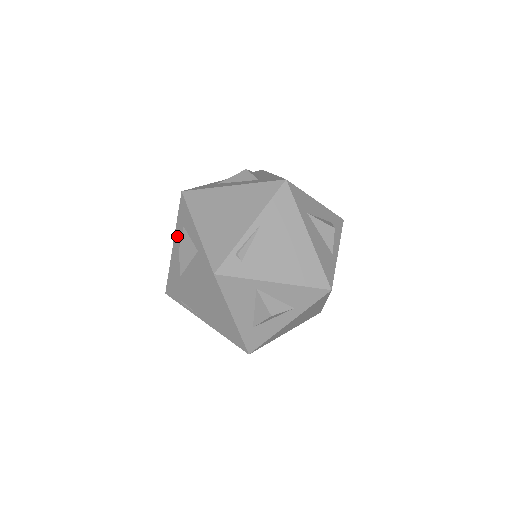
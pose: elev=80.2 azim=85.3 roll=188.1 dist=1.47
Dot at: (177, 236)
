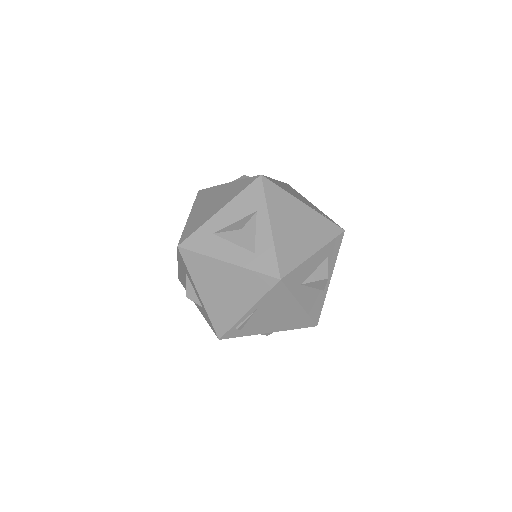
Dot at: (180, 267)
